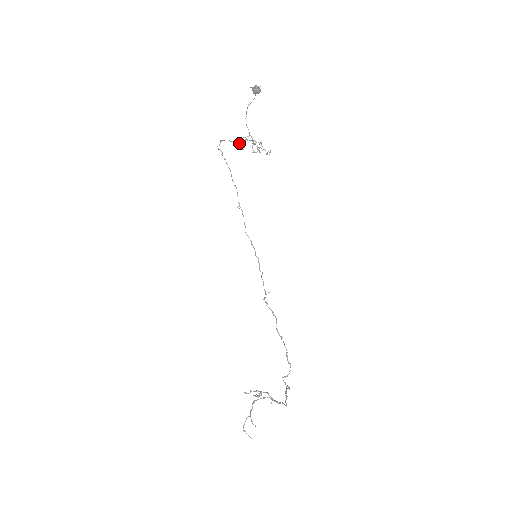
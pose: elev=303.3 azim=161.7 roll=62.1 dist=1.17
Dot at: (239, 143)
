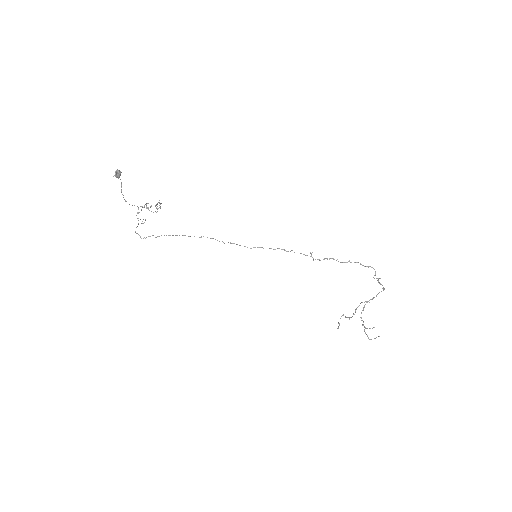
Dot at: occluded
